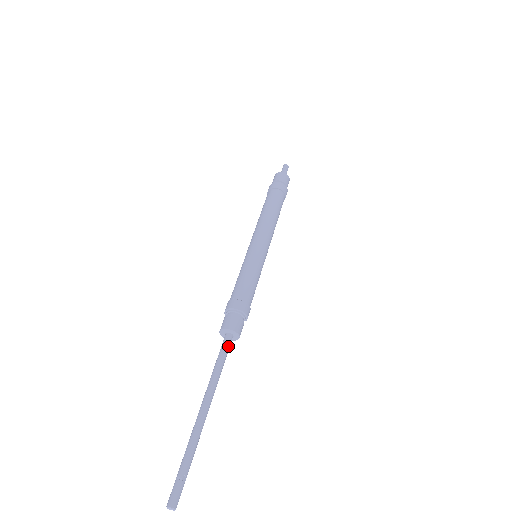
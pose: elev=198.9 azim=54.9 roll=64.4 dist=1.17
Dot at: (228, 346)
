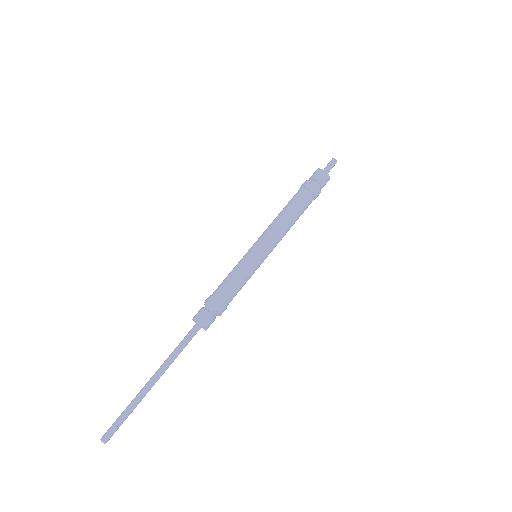
Dot at: (193, 335)
